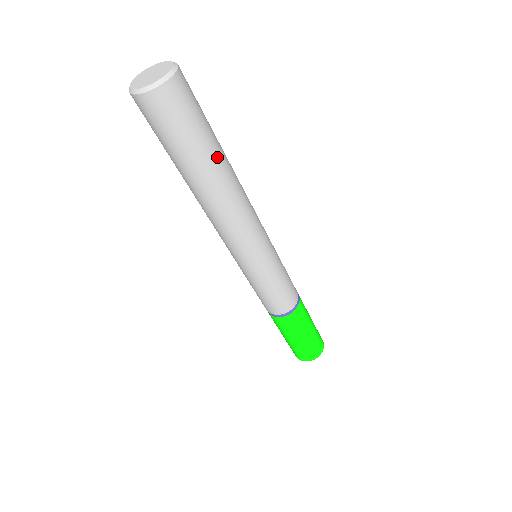
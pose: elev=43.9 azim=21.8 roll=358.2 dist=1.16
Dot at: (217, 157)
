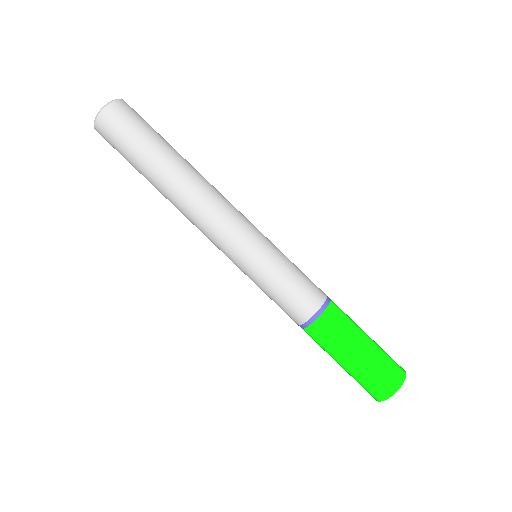
Dot at: (173, 151)
